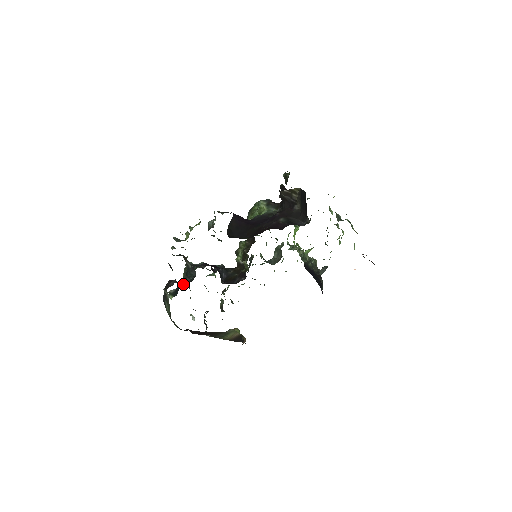
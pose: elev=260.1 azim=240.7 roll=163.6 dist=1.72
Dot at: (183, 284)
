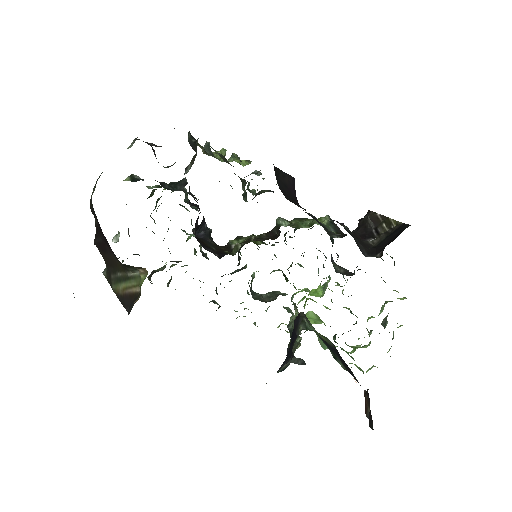
Dot at: occluded
